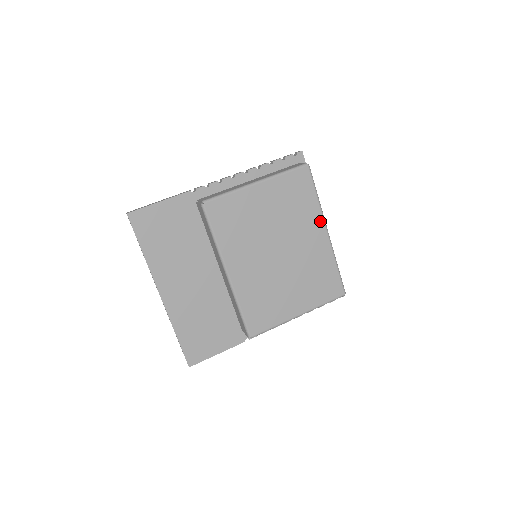
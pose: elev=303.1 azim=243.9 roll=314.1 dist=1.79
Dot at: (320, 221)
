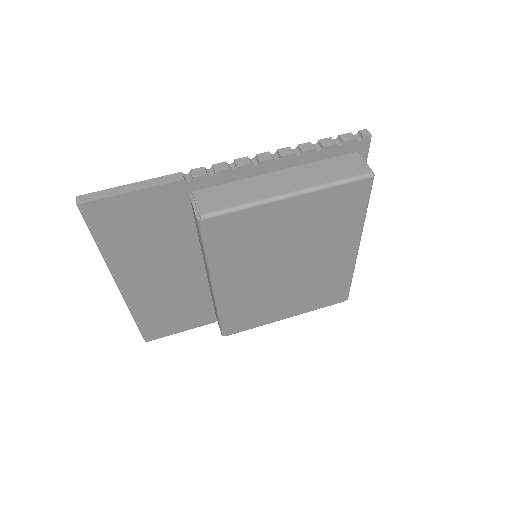
Dot at: (355, 238)
